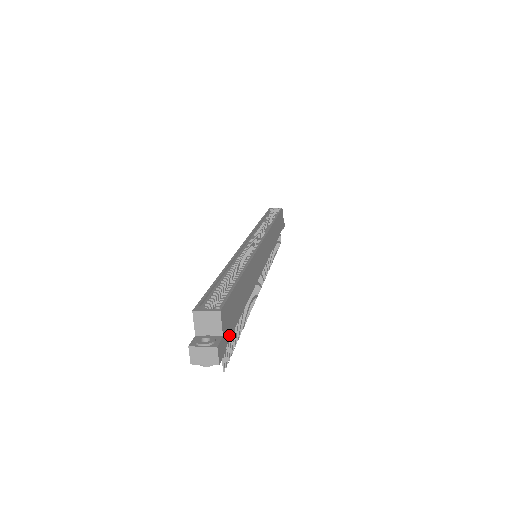
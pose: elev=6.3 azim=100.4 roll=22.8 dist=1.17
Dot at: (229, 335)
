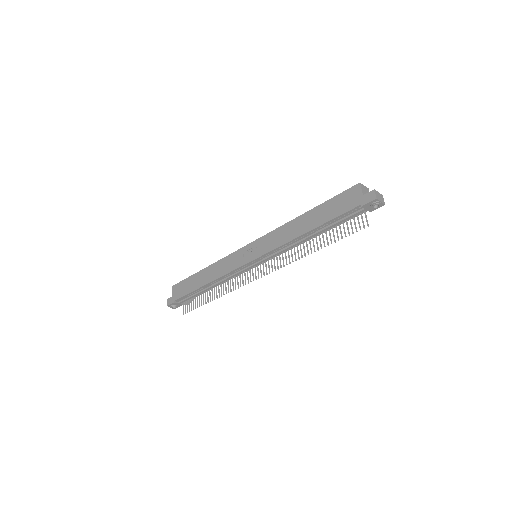
Dot at: occluded
